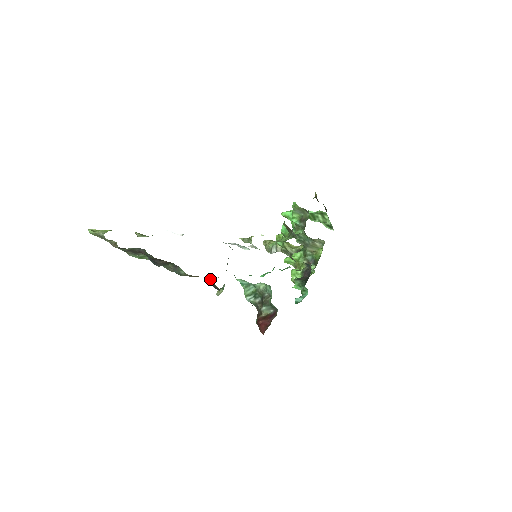
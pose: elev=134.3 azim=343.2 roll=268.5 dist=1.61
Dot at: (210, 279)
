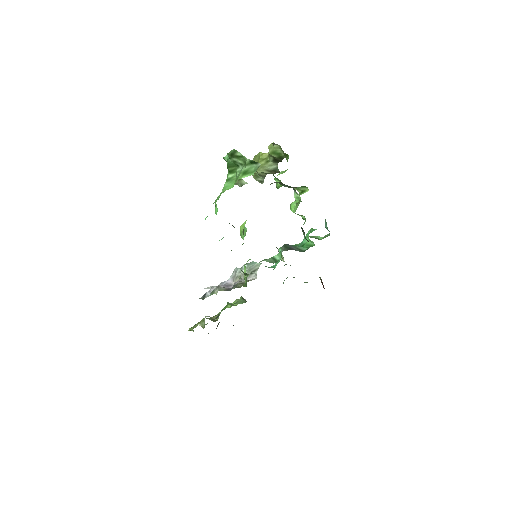
Dot at: occluded
